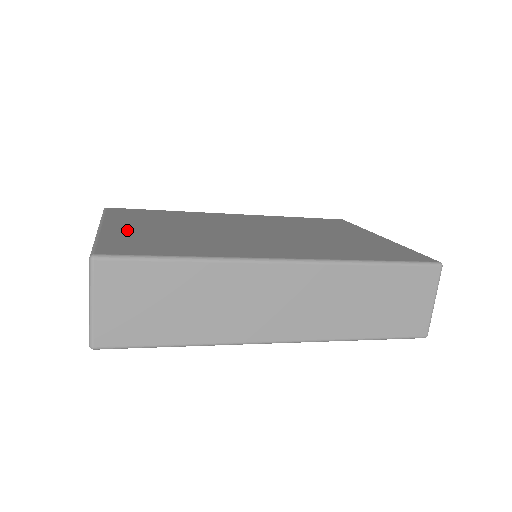
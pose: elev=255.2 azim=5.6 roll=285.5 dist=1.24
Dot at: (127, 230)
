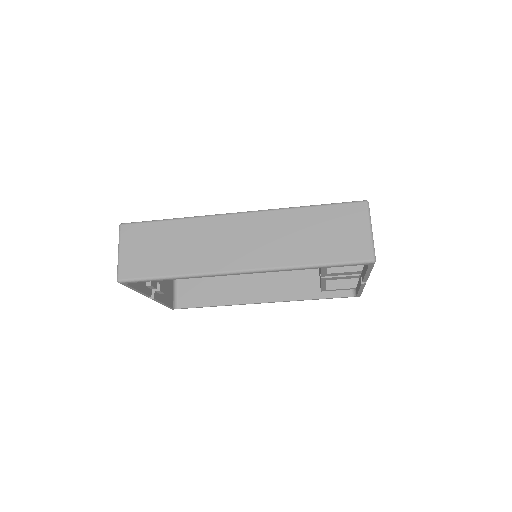
Dot at: occluded
